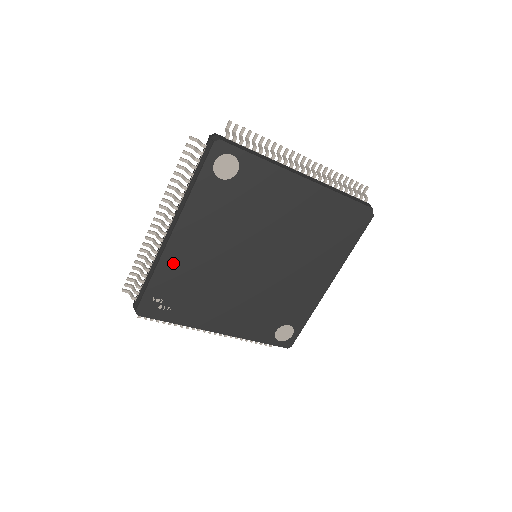
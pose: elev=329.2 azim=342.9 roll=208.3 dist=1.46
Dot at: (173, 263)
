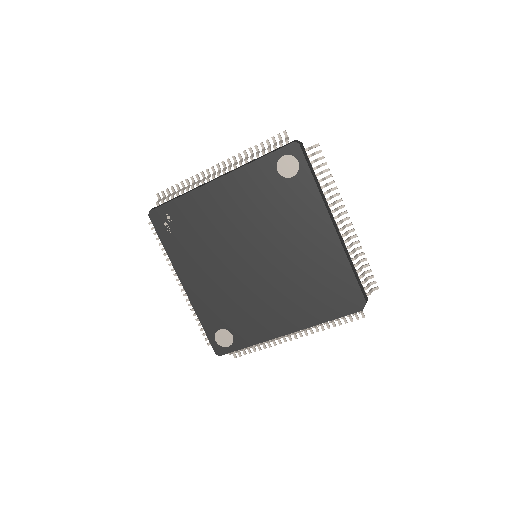
Dot at: (200, 201)
